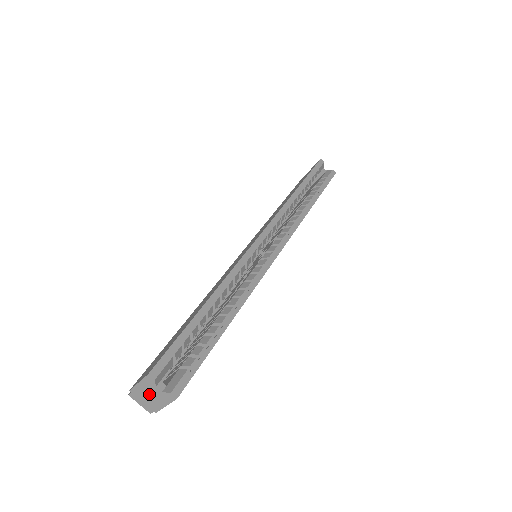
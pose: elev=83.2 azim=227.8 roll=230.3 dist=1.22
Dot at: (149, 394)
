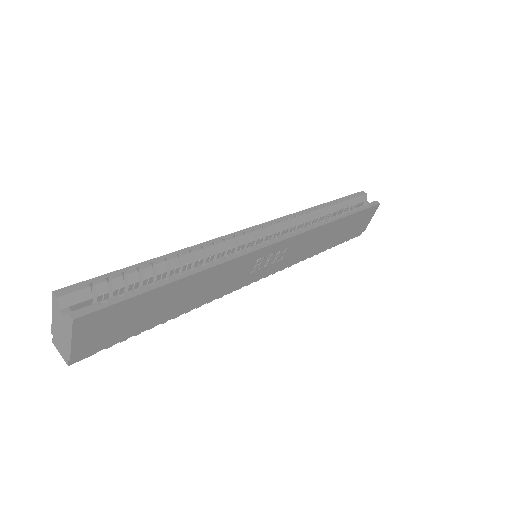
Dot at: (60, 328)
